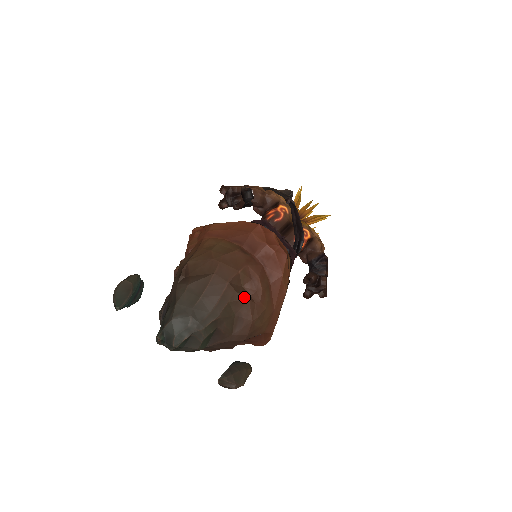
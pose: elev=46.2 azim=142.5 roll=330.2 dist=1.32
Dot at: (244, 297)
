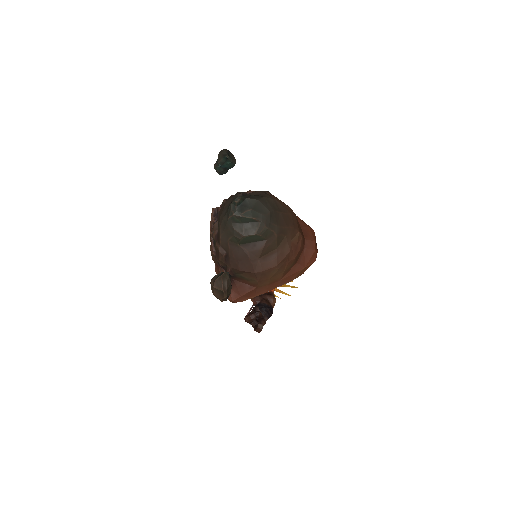
Dot at: occluded
